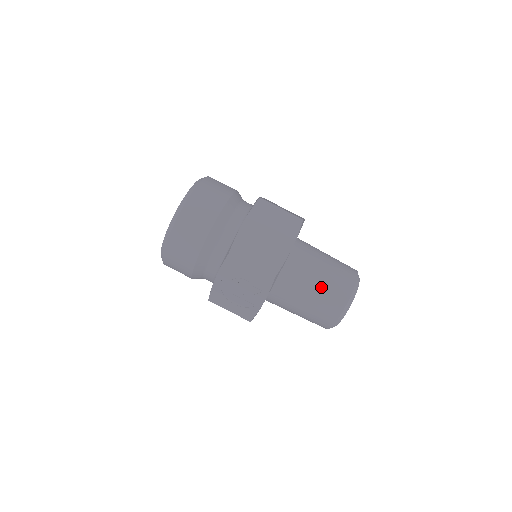
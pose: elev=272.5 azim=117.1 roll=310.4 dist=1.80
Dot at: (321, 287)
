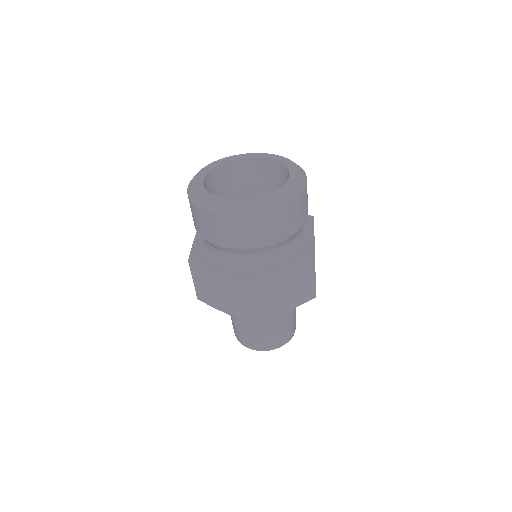
Dot at: (235, 324)
